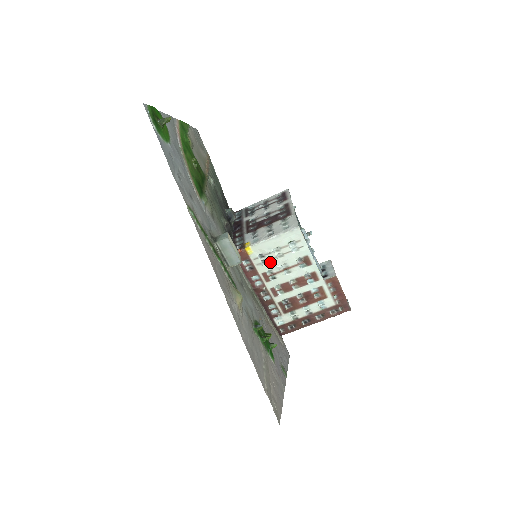
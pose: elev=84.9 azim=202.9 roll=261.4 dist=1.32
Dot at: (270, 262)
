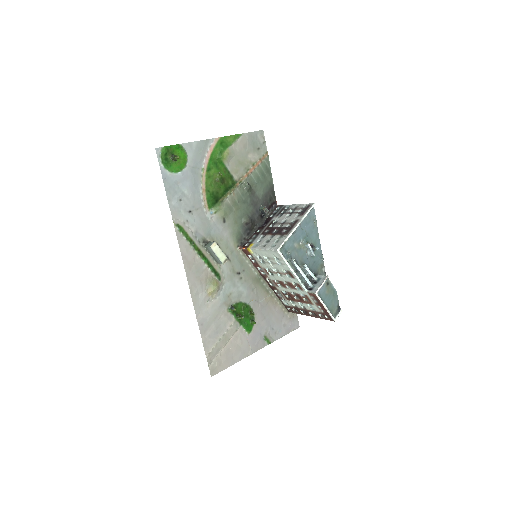
Dot at: (266, 264)
